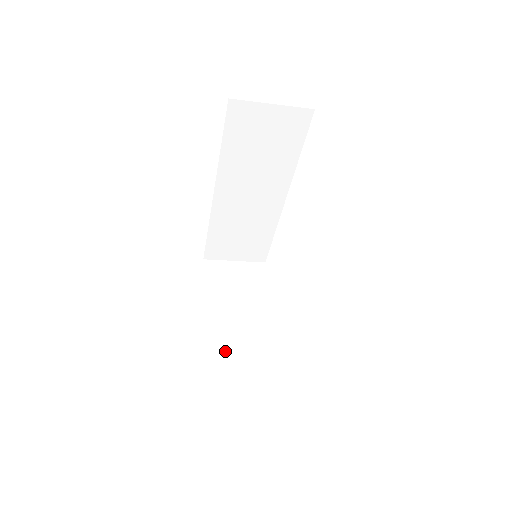
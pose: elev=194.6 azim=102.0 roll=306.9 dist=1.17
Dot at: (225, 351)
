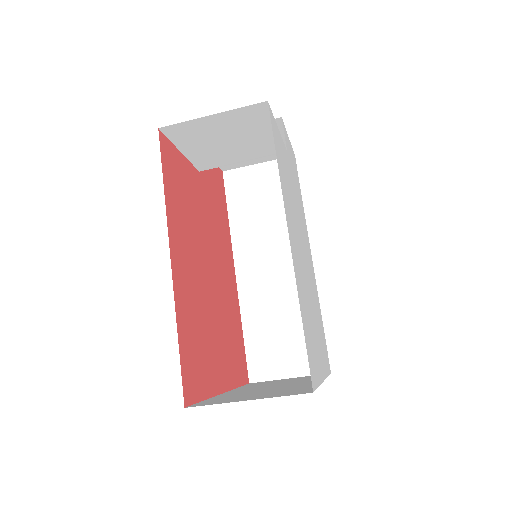
Dot at: (235, 396)
